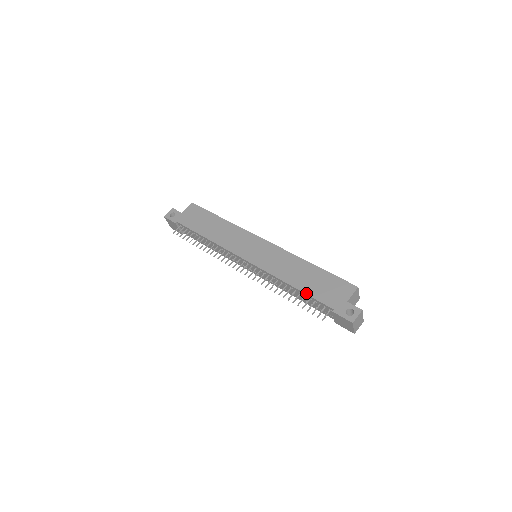
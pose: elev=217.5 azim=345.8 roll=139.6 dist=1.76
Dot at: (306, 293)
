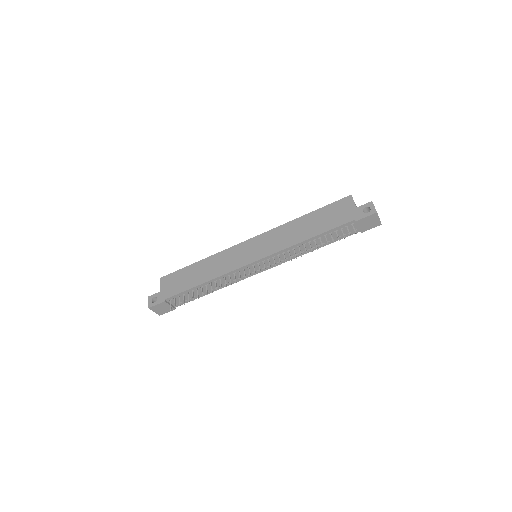
Dot at: (324, 231)
